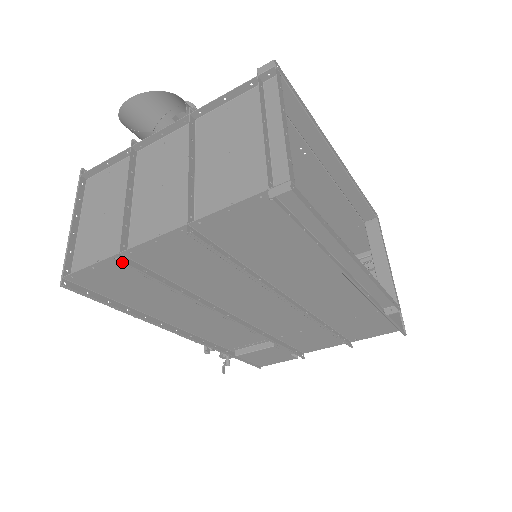
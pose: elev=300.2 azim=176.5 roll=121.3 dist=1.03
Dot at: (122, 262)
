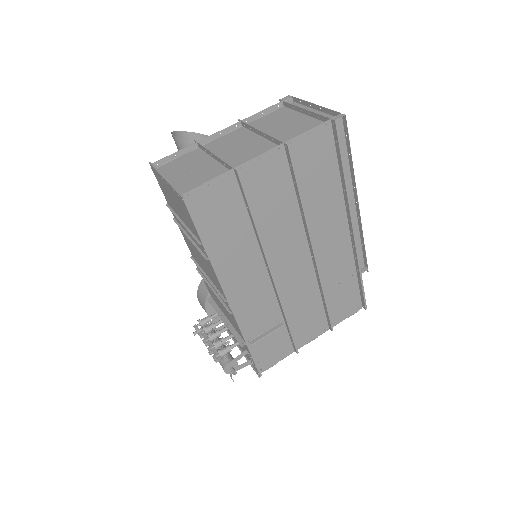
Dot at: (238, 172)
